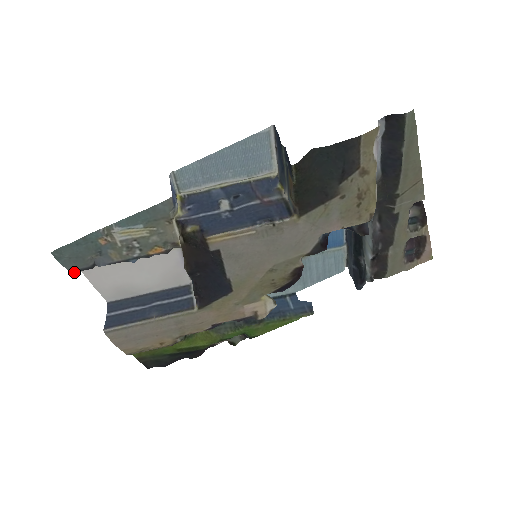
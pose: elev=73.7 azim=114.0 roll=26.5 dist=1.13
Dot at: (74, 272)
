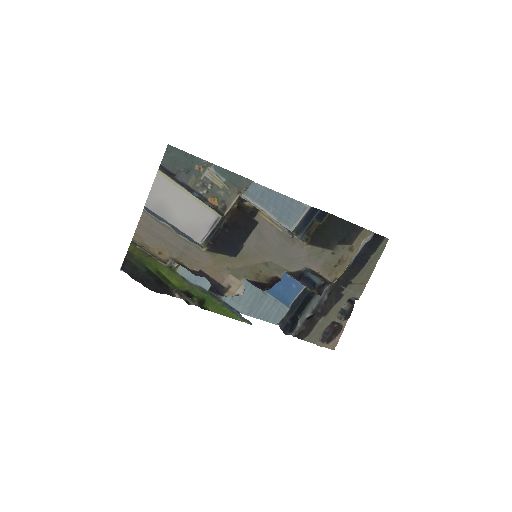
Dot at: (162, 167)
